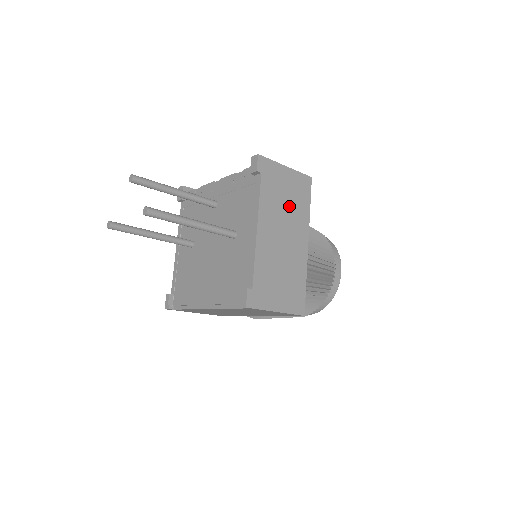
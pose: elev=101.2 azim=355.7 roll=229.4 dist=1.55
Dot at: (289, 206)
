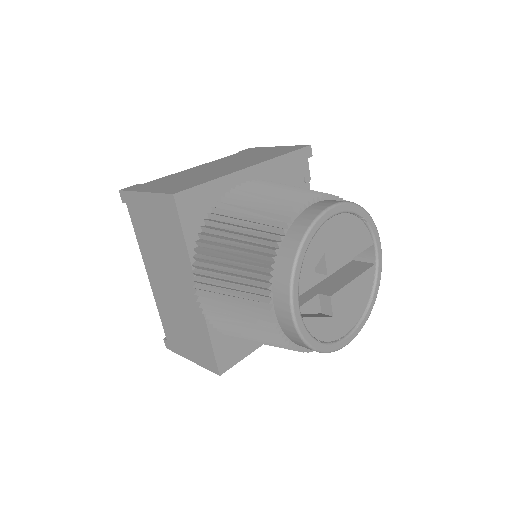
Dot at: (254, 157)
